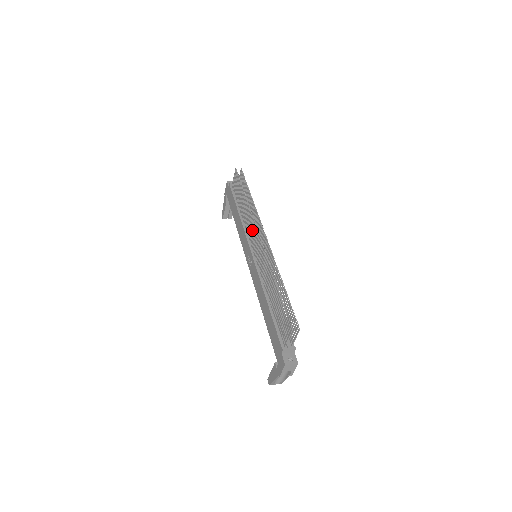
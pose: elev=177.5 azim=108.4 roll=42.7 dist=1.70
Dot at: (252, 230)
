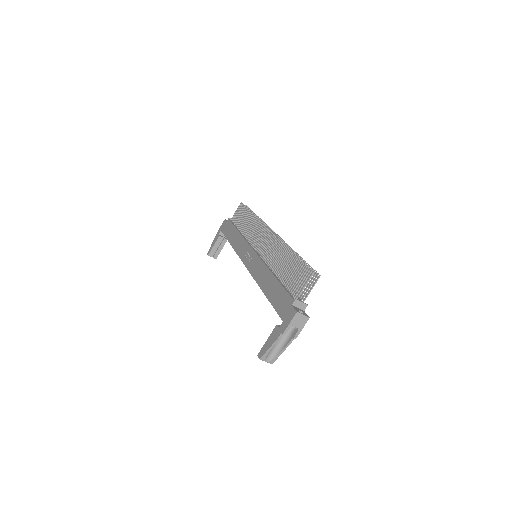
Dot at: (257, 232)
